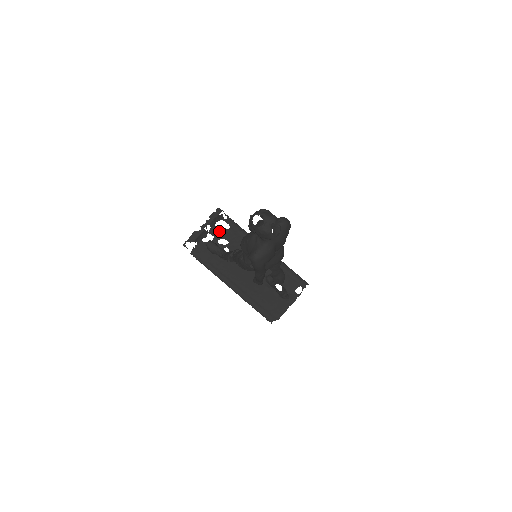
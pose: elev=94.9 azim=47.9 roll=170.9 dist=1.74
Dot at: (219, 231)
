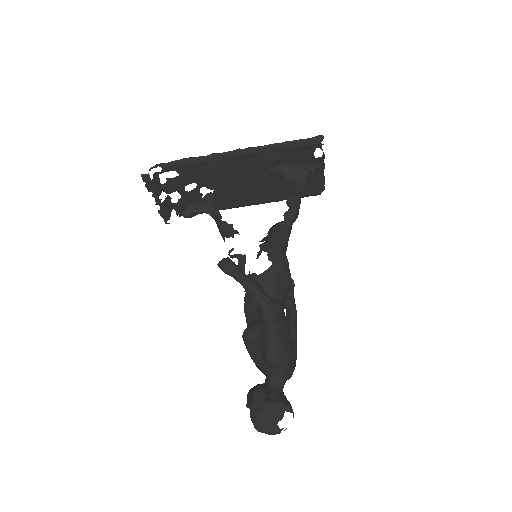
Dot at: (173, 184)
